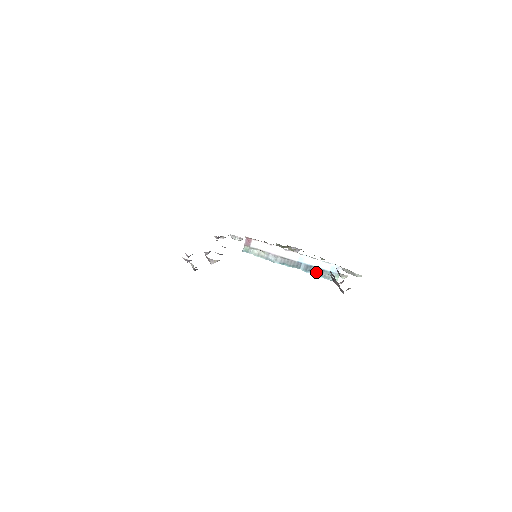
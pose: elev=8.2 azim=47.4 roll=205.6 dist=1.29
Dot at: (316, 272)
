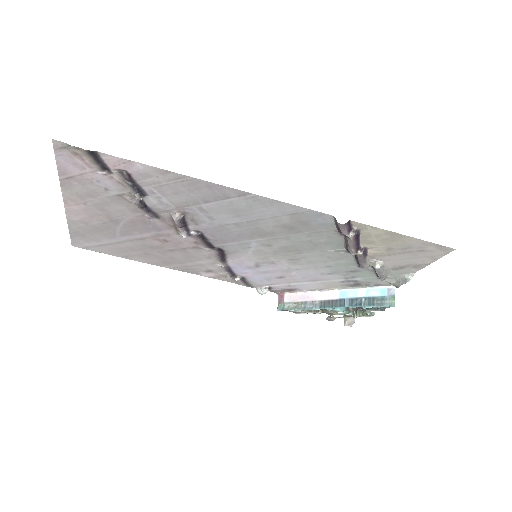
Dot at: (365, 303)
